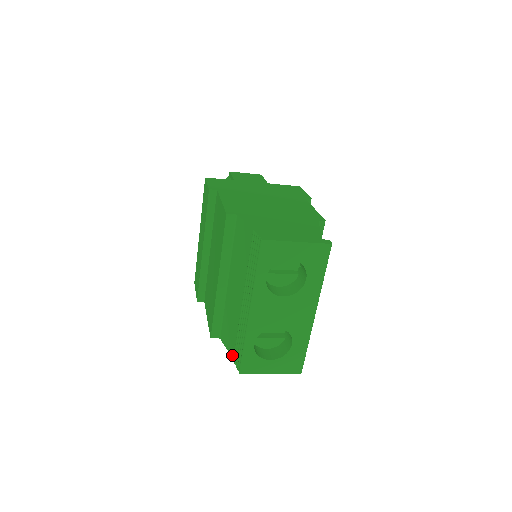
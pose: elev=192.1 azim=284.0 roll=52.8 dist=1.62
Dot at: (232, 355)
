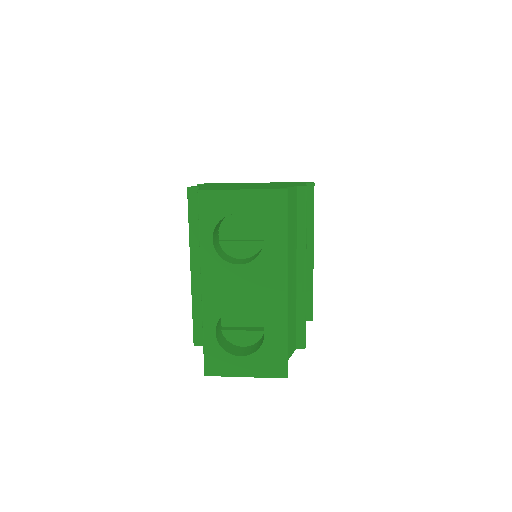
Dot at: occluded
